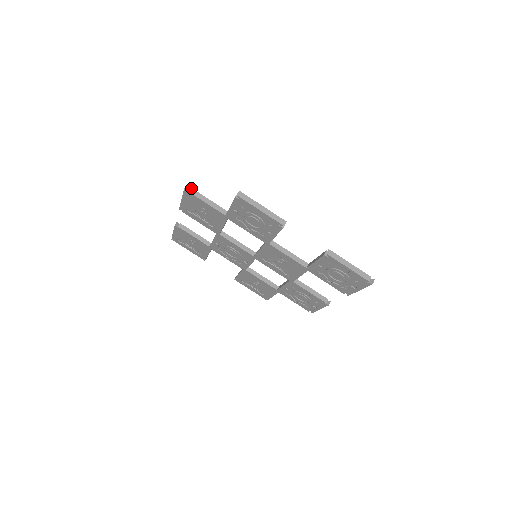
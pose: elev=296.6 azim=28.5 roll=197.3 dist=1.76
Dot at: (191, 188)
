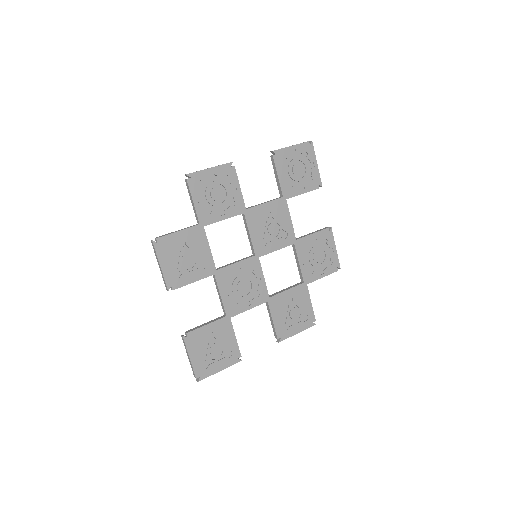
Dot at: (156, 238)
